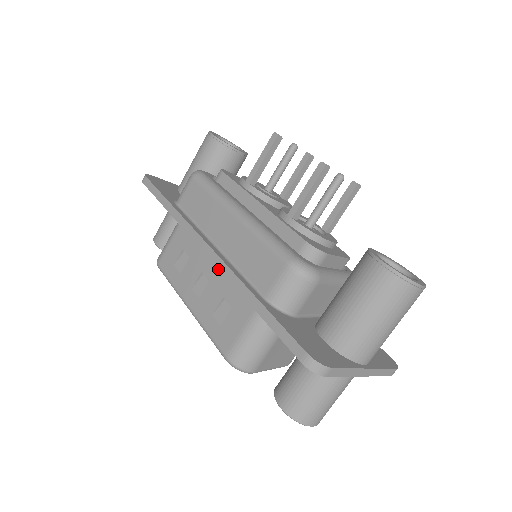
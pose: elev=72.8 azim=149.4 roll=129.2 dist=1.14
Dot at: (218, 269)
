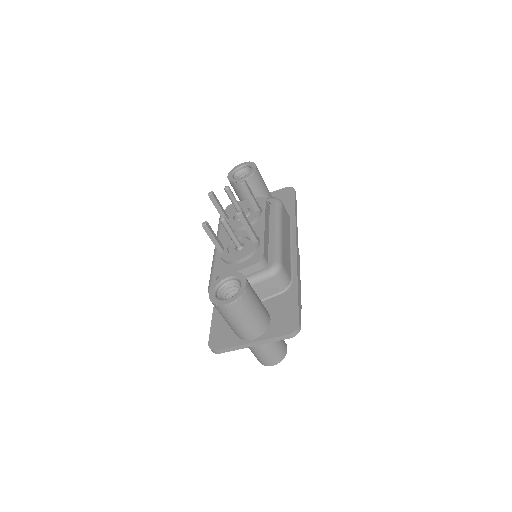
Dot at: occluded
